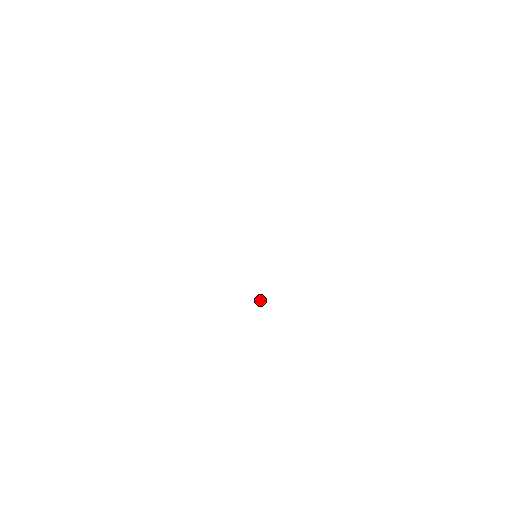
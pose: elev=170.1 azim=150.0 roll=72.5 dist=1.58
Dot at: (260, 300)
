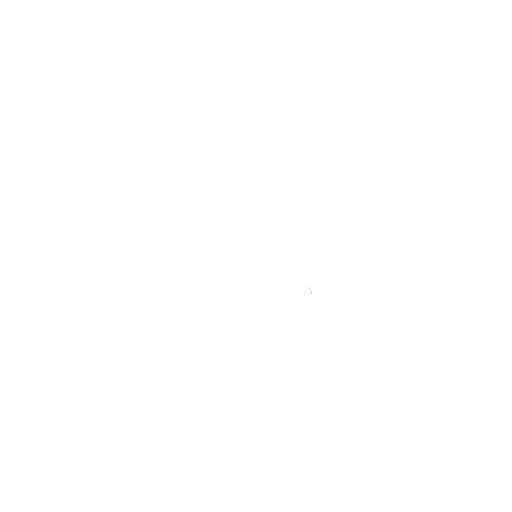
Dot at: occluded
